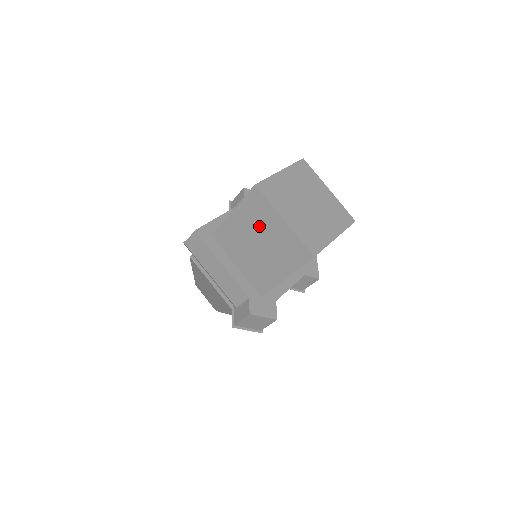
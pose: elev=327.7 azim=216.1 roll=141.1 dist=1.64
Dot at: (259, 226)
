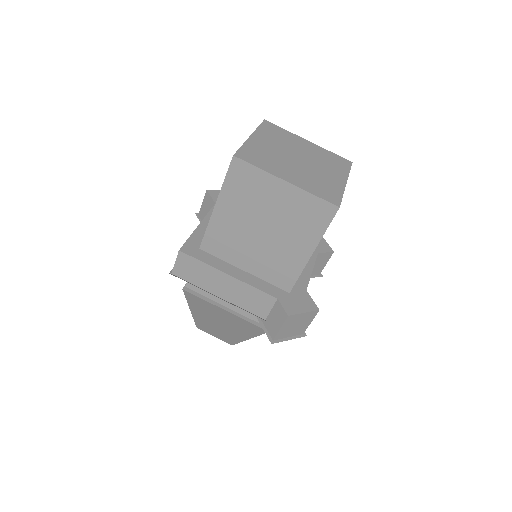
Dot at: (256, 205)
